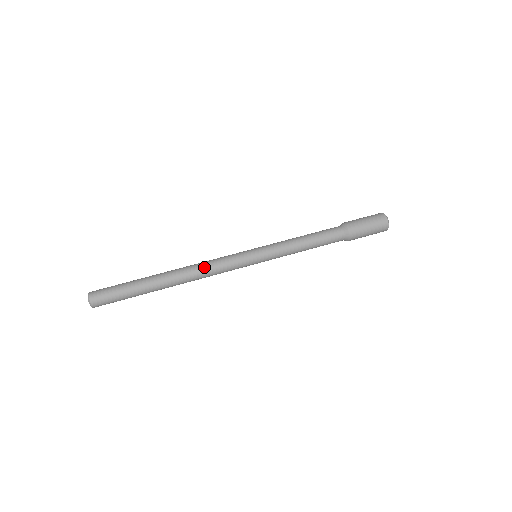
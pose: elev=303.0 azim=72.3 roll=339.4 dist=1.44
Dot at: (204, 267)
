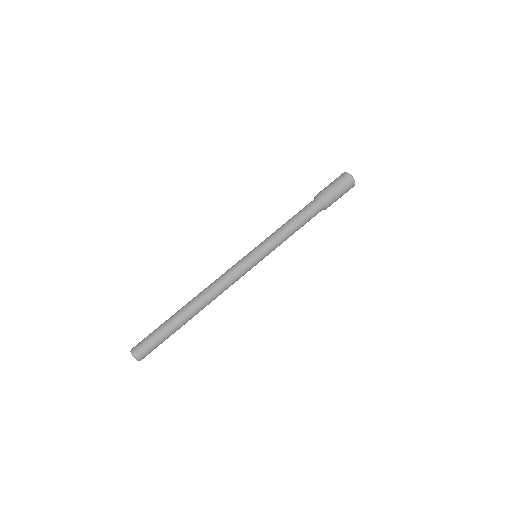
Dot at: (221, 290)
